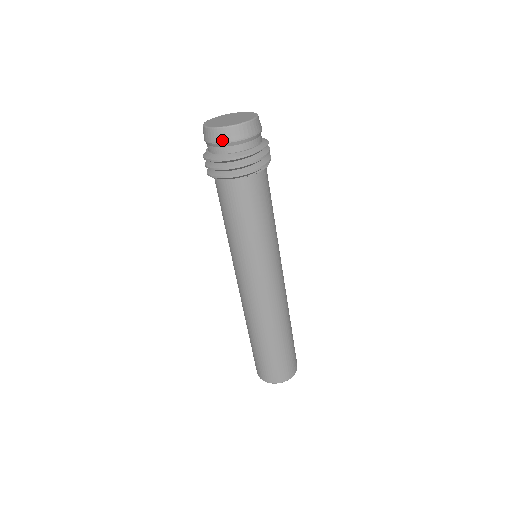
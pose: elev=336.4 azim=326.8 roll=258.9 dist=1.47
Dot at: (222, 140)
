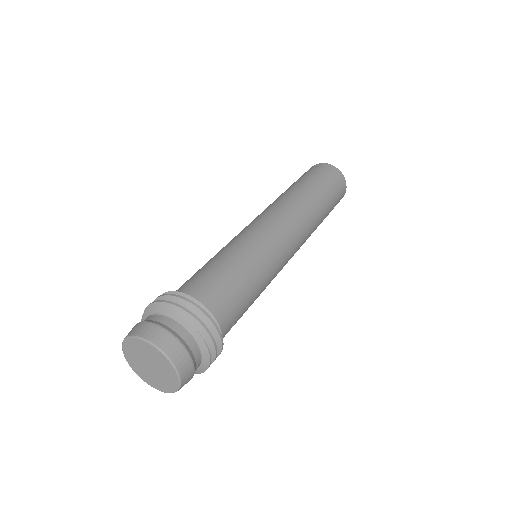
Dot at: occluded
